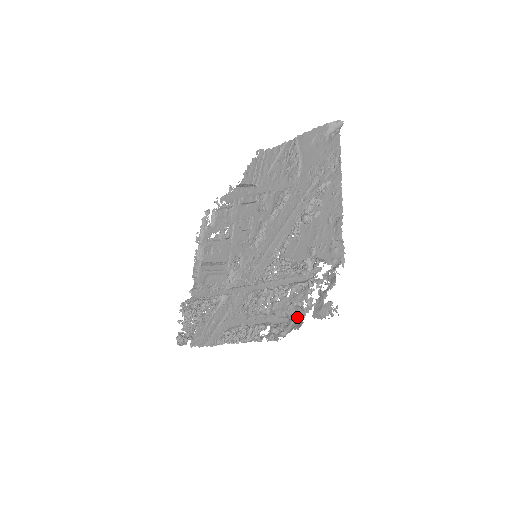
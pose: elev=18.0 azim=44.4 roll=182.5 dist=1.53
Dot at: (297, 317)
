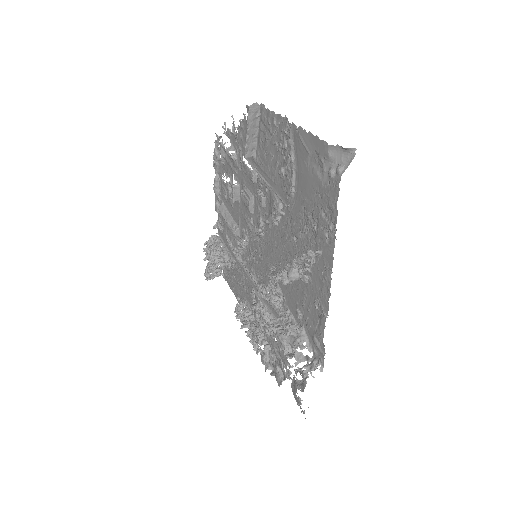
Dot at: (281, 369)
